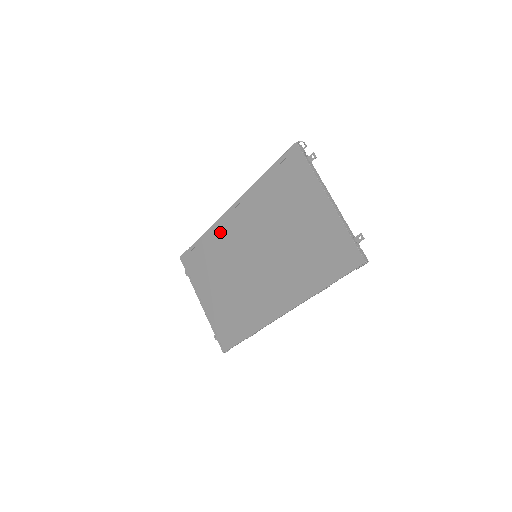
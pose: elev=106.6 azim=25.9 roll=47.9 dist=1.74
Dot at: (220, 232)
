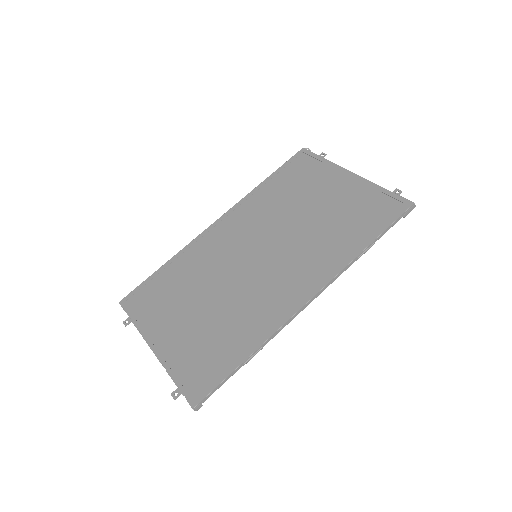
Dot at: (199, 248)
